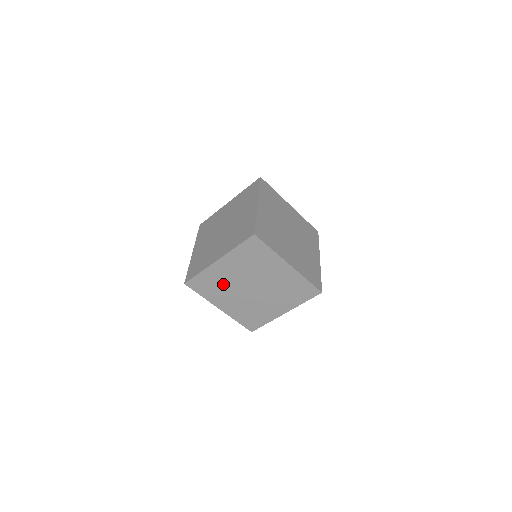
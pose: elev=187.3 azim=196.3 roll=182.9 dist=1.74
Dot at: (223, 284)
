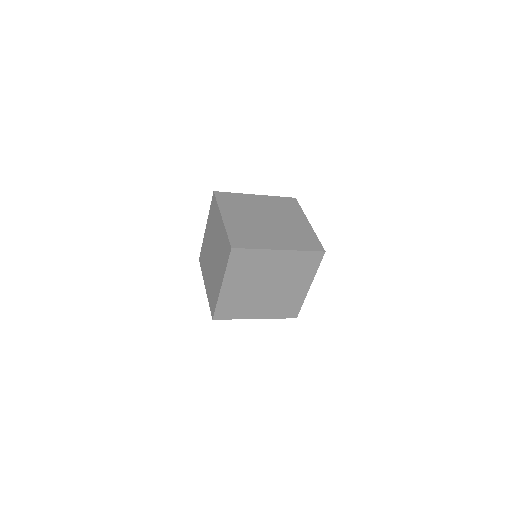
Dot at: (255, 269)
